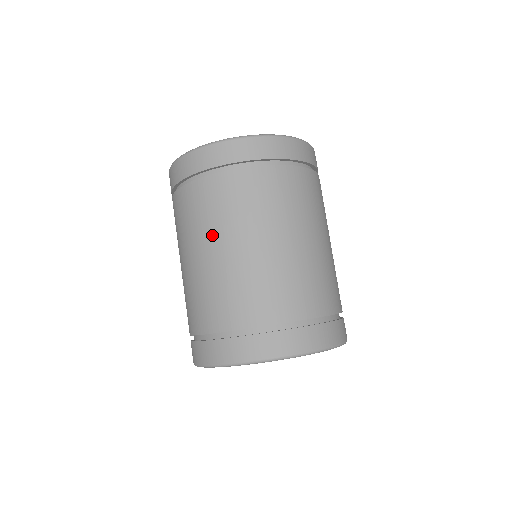
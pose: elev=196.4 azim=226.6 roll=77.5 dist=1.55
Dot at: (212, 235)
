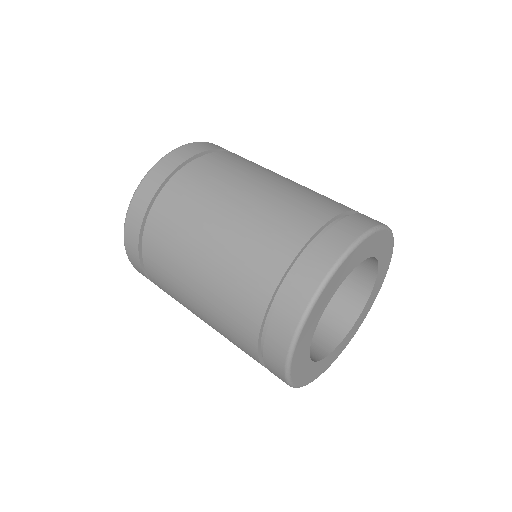
Dot at: (198, 230)
